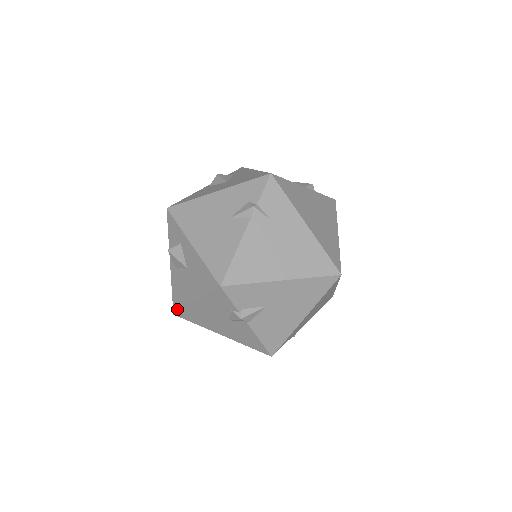
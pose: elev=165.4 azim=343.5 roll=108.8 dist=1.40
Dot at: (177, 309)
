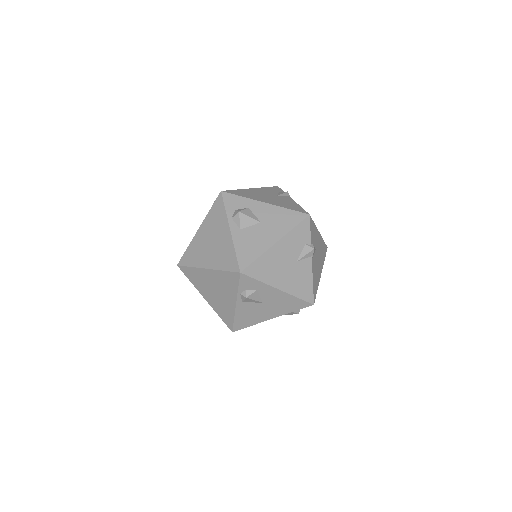
Dot at: (248, 263)
